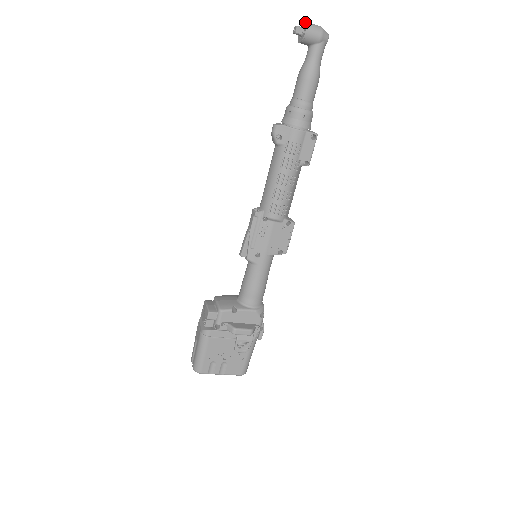
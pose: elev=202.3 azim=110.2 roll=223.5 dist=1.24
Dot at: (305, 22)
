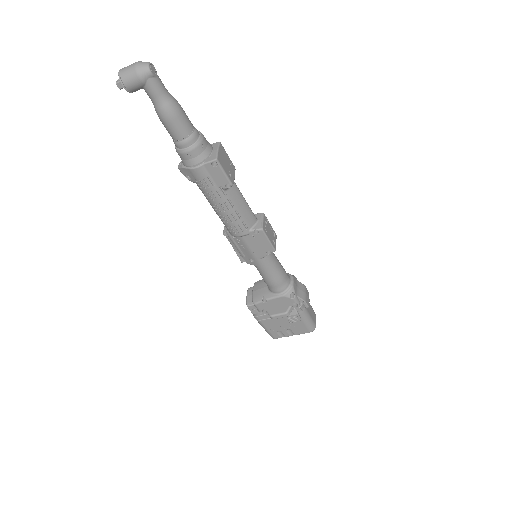
Dot at: (118, 74)
